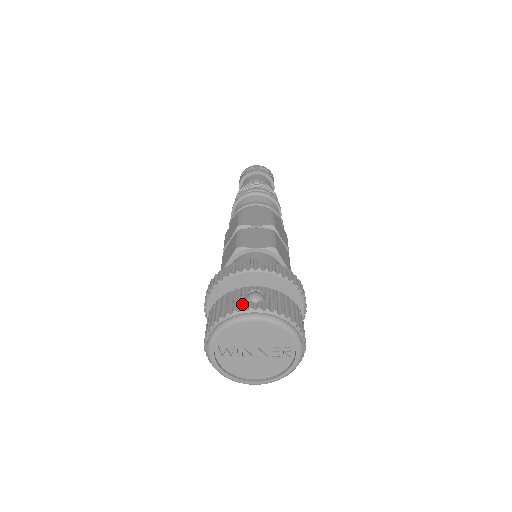
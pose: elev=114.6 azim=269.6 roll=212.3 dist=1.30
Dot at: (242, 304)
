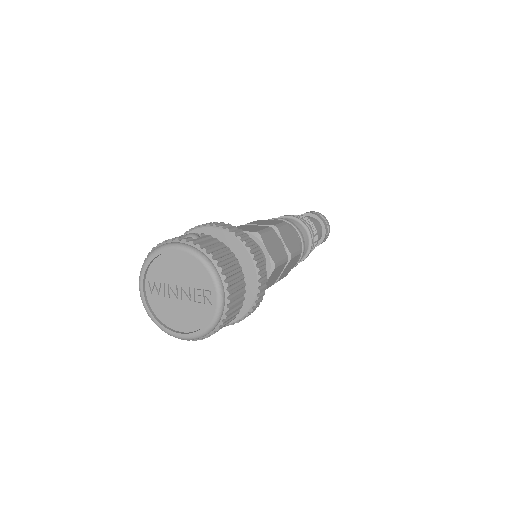
Dot at: occluded
